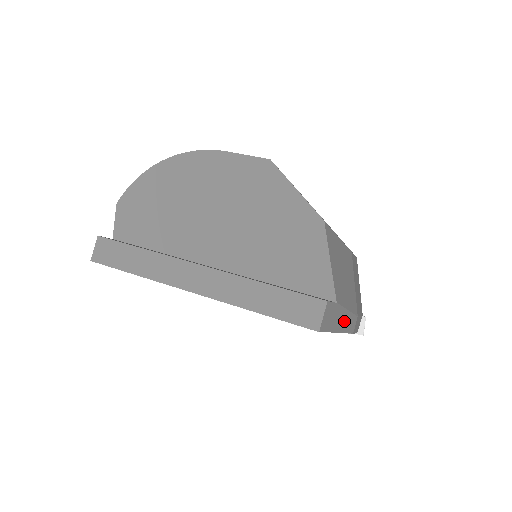
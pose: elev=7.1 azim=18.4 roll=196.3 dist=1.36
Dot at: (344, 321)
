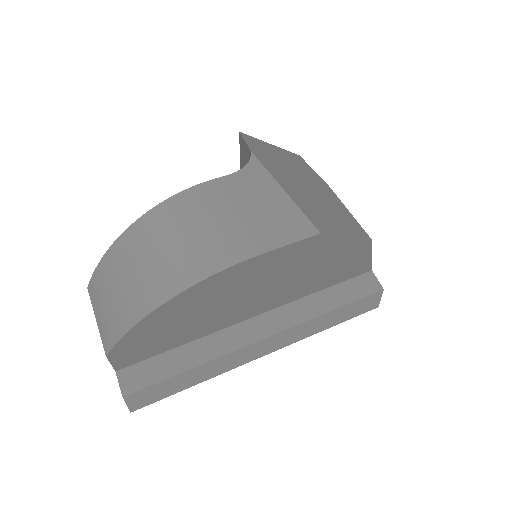
Dot at: occluded
